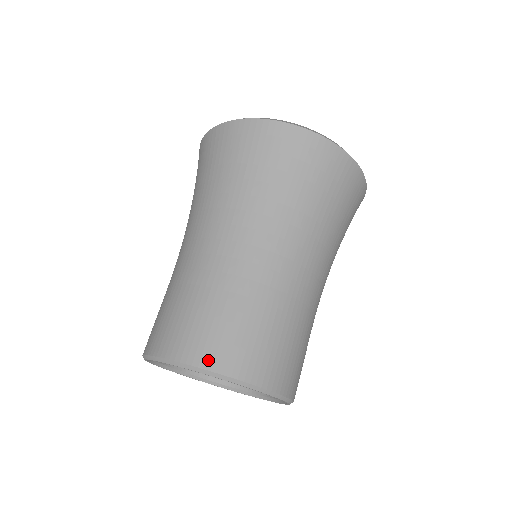
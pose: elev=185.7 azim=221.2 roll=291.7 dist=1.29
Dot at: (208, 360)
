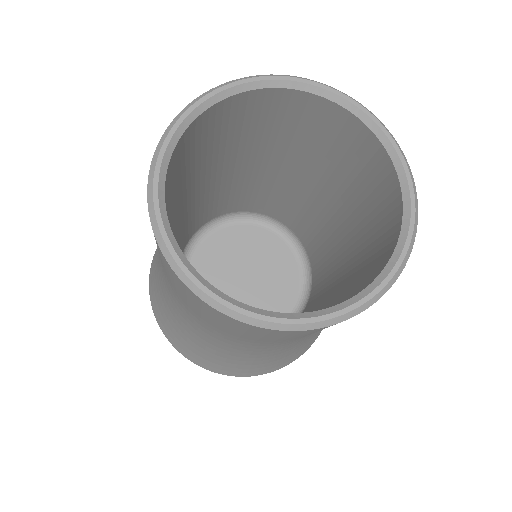
Dot at: occluded
